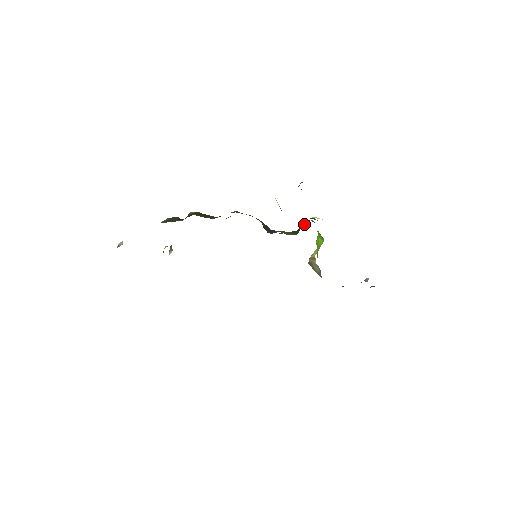
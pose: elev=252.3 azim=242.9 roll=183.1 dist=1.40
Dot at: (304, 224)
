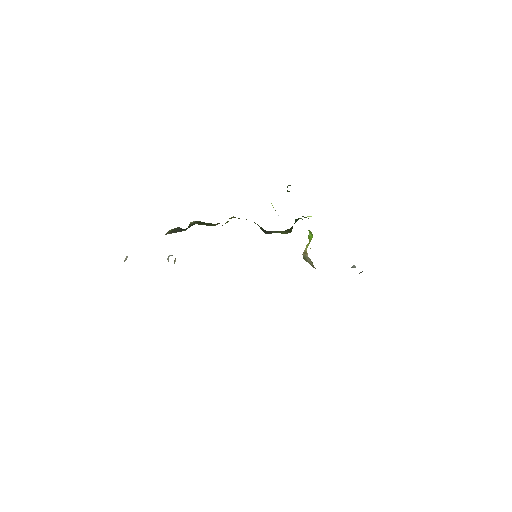
Dot at: (294, 223)
